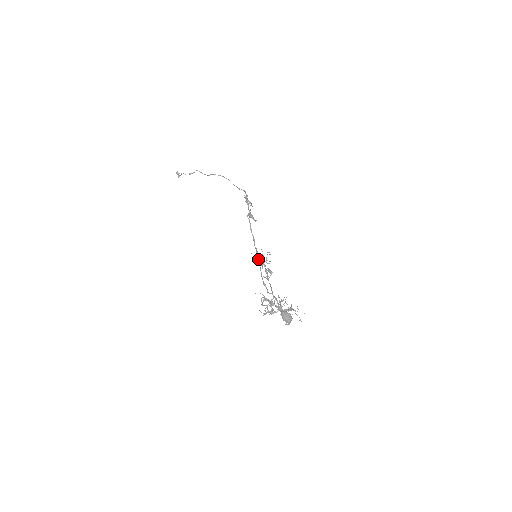
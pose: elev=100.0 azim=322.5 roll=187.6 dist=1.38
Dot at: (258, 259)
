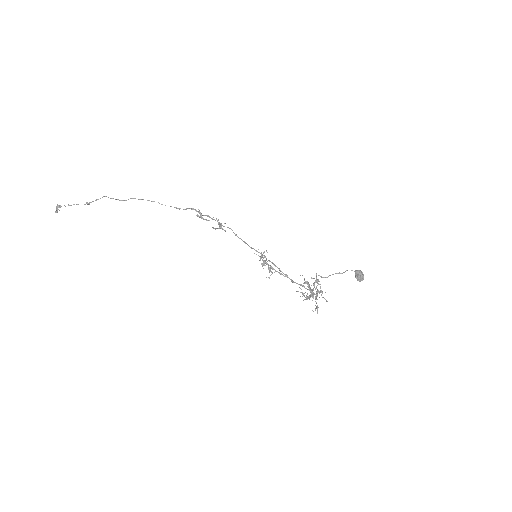
Dot at: (264, 256)
